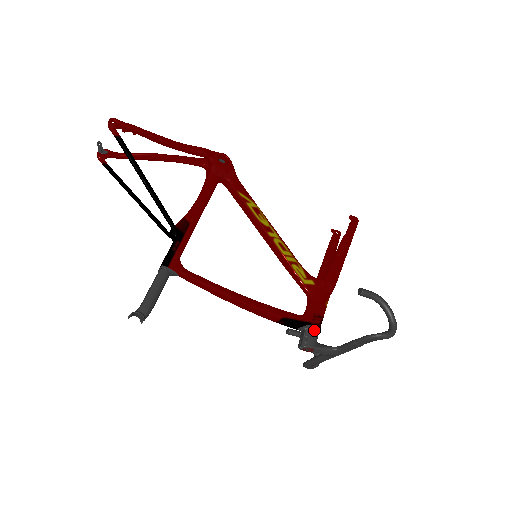
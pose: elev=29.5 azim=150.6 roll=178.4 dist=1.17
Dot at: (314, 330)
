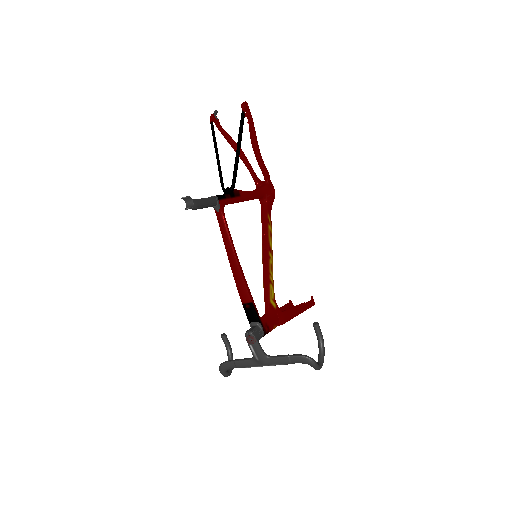
Dot at: (262, 331)
